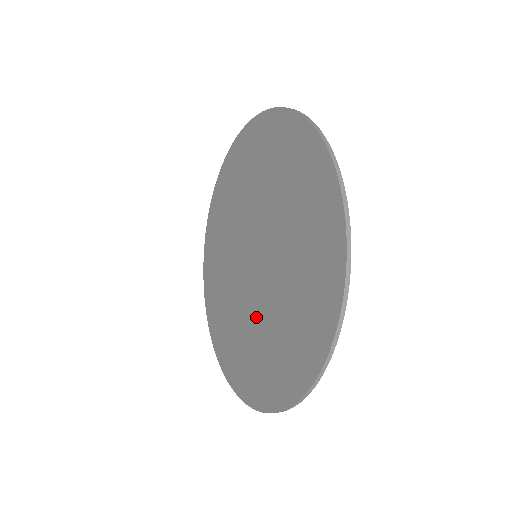
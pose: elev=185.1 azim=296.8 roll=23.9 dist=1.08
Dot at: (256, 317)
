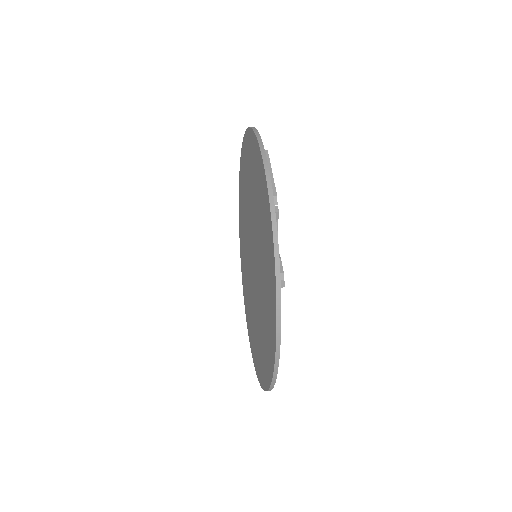
Dot at: (248, 277)
